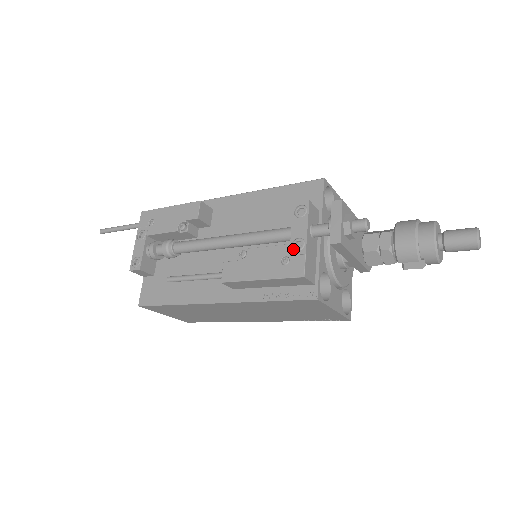
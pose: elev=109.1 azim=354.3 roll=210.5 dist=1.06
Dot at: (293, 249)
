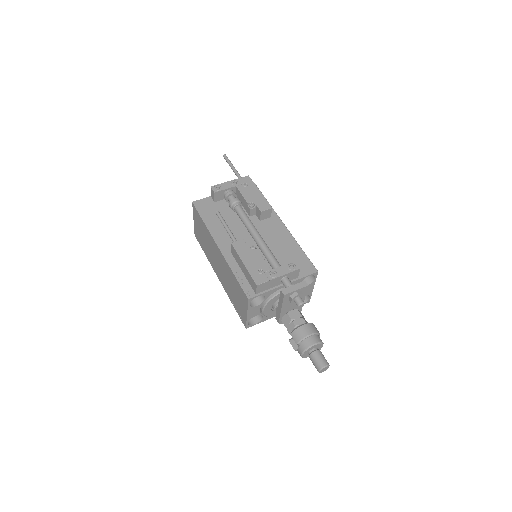
Dot at: (269, 273)
